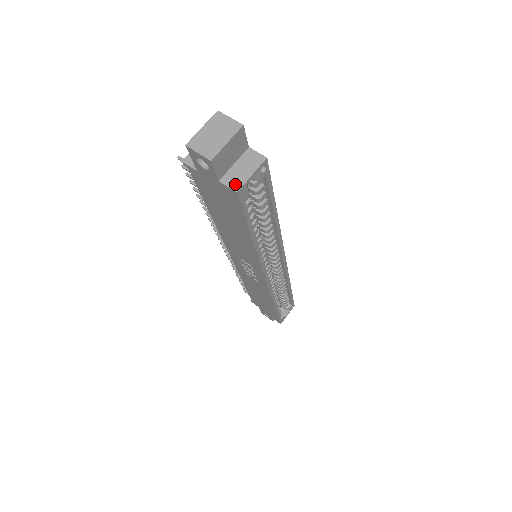
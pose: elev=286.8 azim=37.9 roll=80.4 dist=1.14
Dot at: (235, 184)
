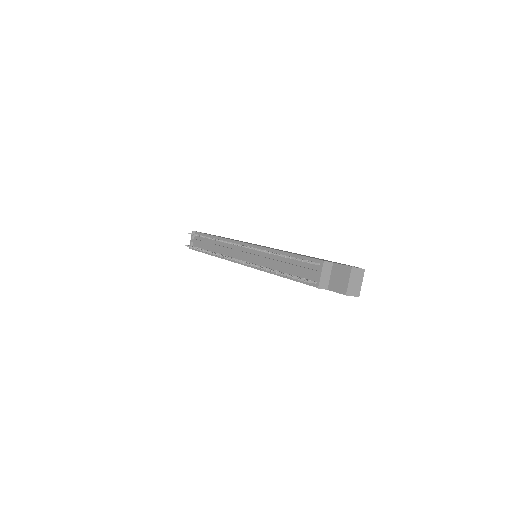
Dot at: occluded
